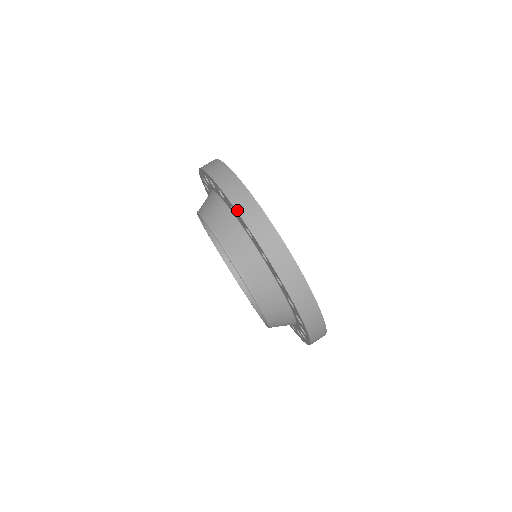
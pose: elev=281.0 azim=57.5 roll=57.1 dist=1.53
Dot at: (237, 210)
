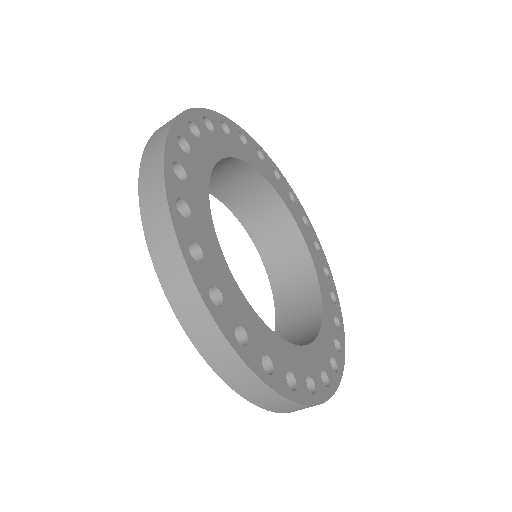
Dot at: (249, 401)
